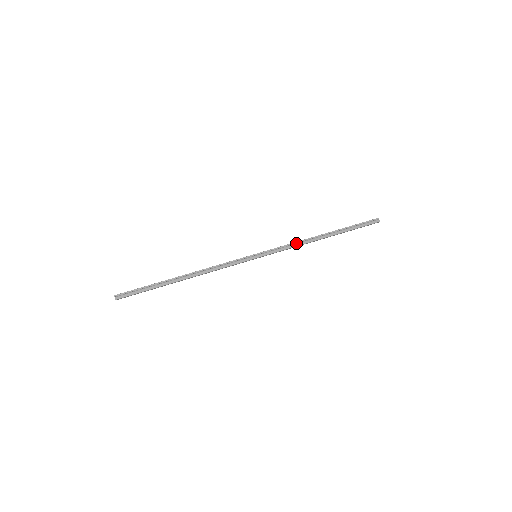
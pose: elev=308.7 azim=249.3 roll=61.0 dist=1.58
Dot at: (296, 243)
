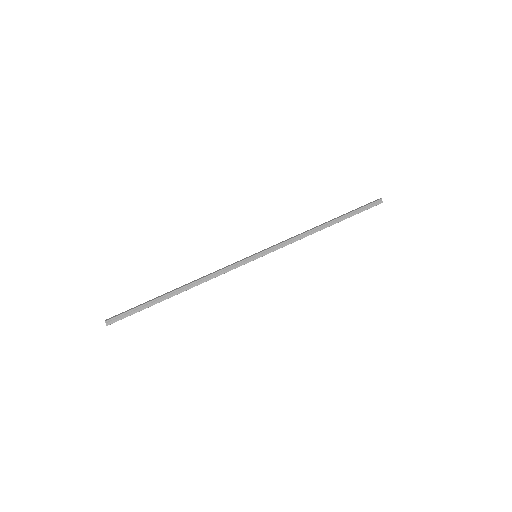
Dot at: (298, 237)
